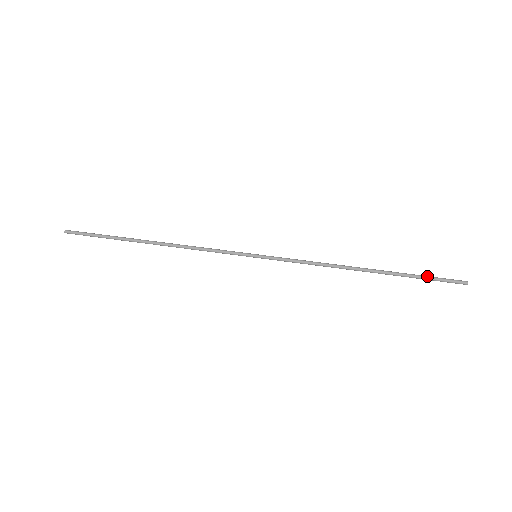
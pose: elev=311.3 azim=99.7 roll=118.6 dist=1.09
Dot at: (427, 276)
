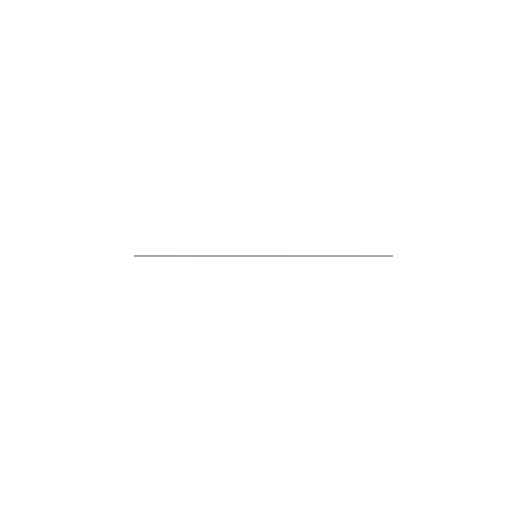
Dot at: (366, 255)
